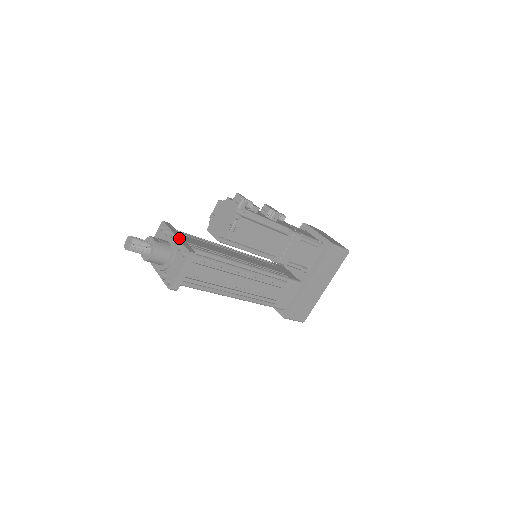
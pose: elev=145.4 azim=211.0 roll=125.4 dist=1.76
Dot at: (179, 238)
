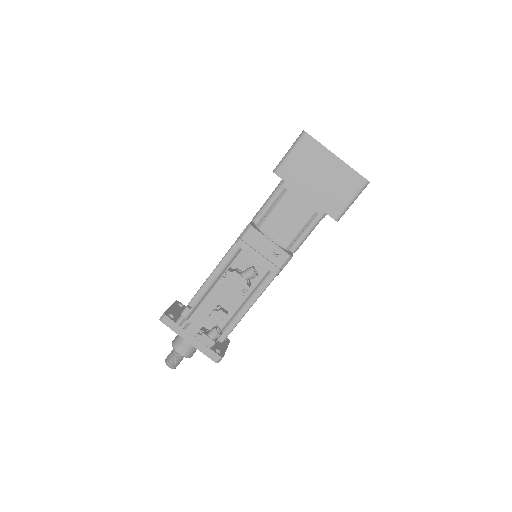
Dot at: (193, 344)
